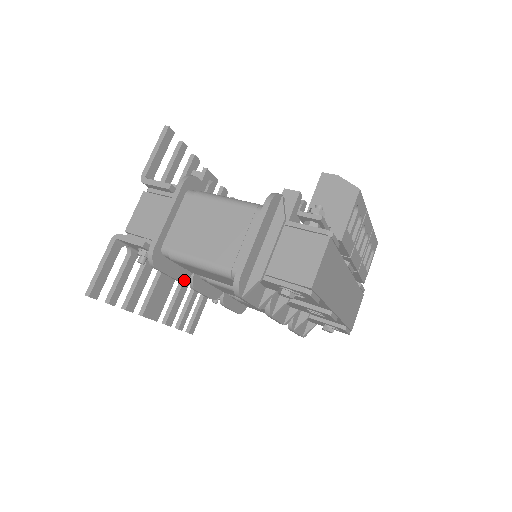
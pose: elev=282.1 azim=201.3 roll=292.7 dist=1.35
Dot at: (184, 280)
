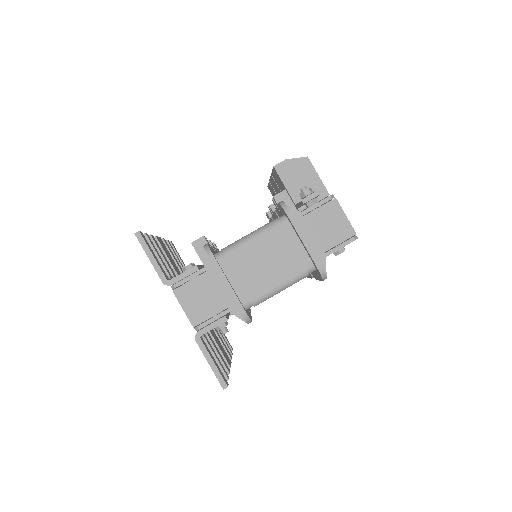
Dot at: (250, 314)
